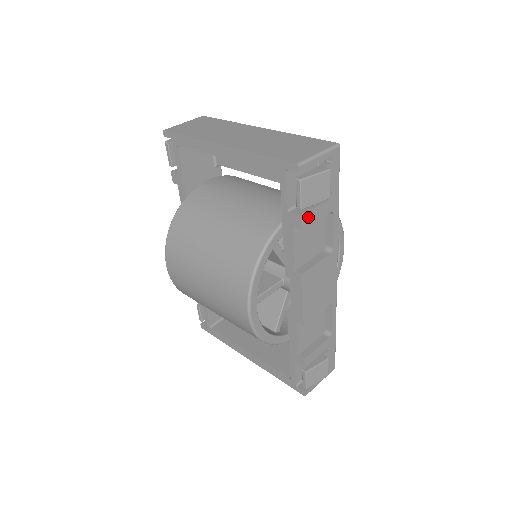
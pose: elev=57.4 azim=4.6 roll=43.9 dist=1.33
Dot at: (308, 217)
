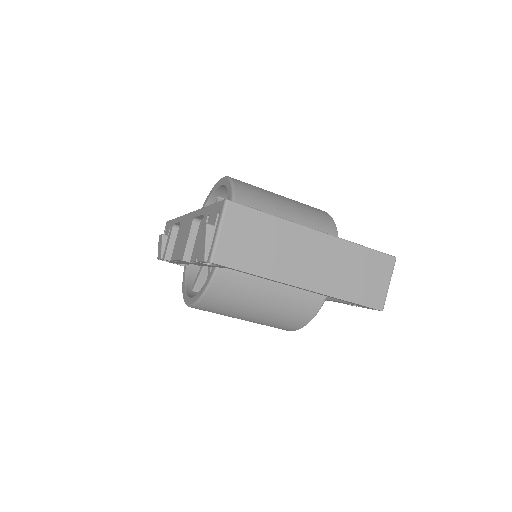
Dot at: occluded
